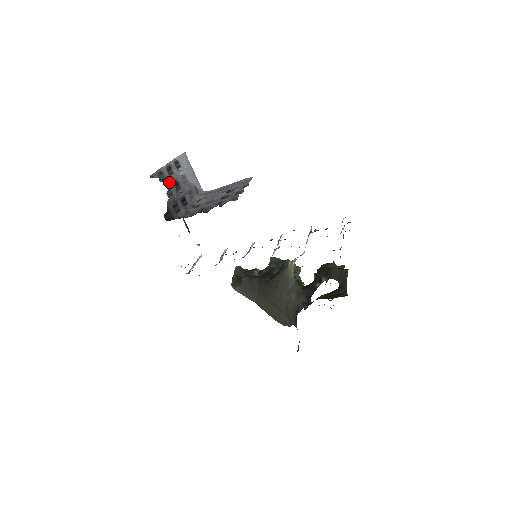
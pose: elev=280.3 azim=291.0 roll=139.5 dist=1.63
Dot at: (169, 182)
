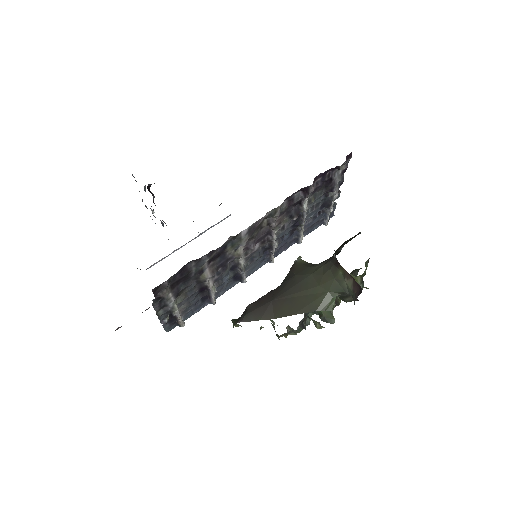
Dot at: occluded
